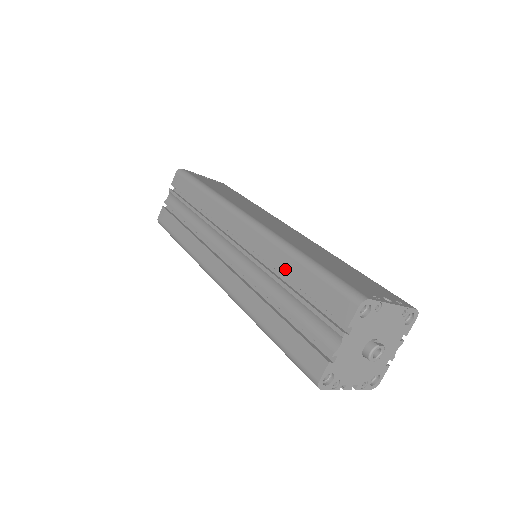
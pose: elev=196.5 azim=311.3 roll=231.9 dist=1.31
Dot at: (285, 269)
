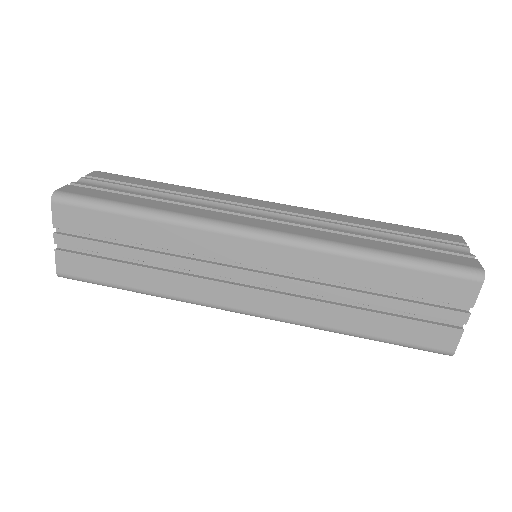
Dot at: (367, 223)
